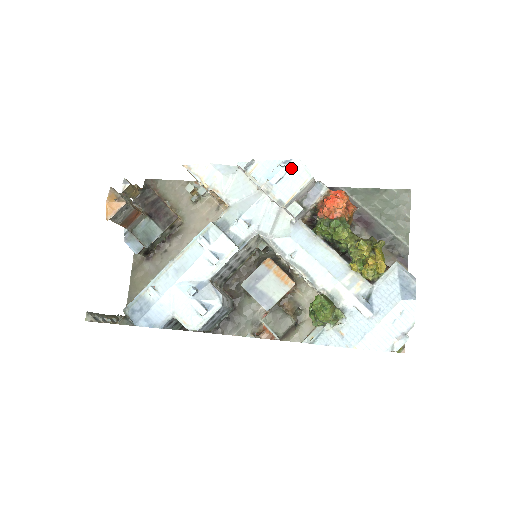
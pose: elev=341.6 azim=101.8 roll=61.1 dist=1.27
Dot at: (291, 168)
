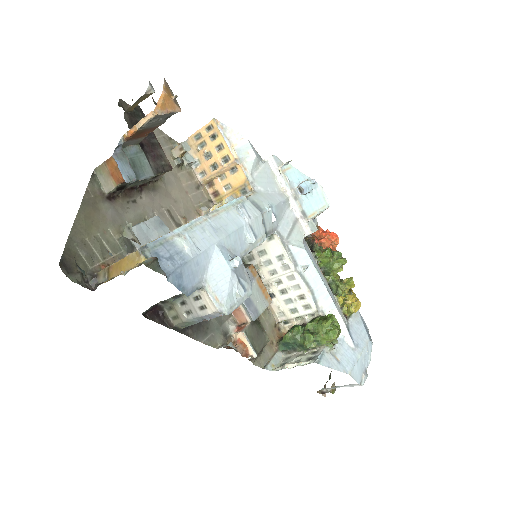
Dot at: (315, 189)
